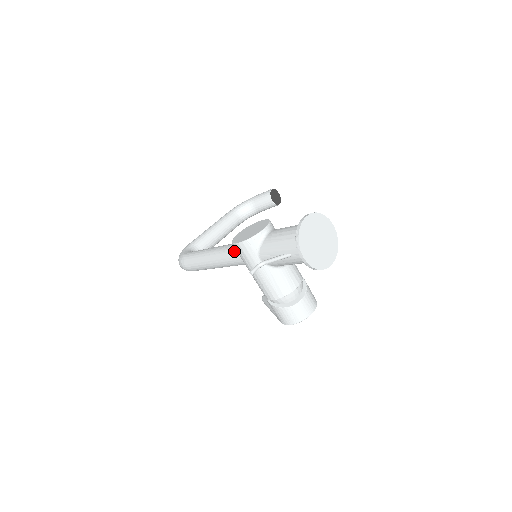
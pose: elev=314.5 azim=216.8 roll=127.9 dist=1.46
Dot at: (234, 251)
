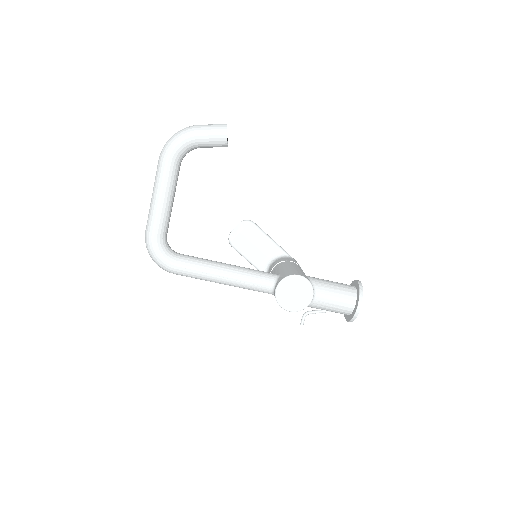
Dot at: (265, 292)
